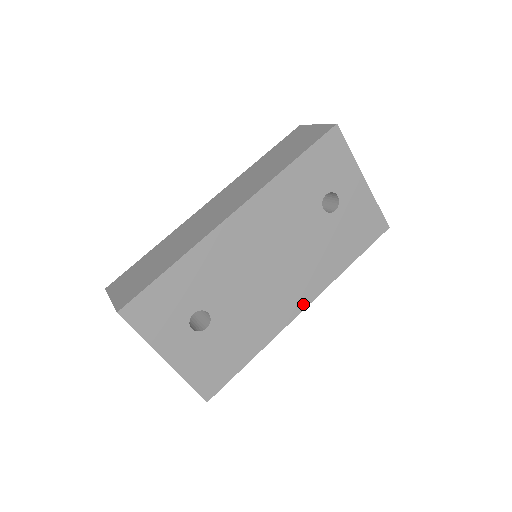
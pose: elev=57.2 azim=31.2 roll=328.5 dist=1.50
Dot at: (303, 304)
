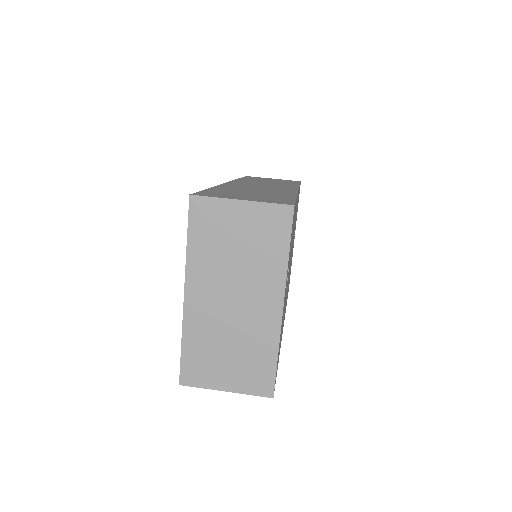
Dot at: occluded
